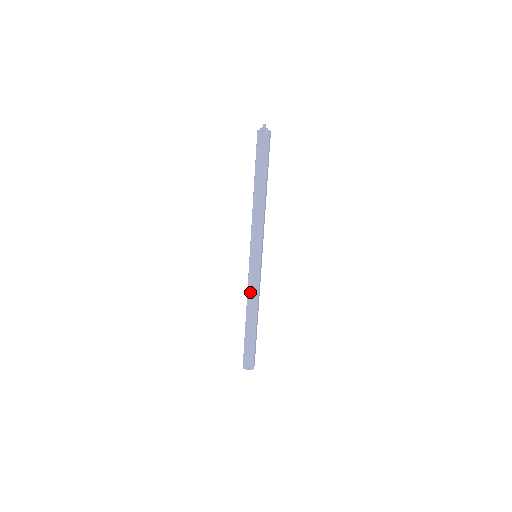
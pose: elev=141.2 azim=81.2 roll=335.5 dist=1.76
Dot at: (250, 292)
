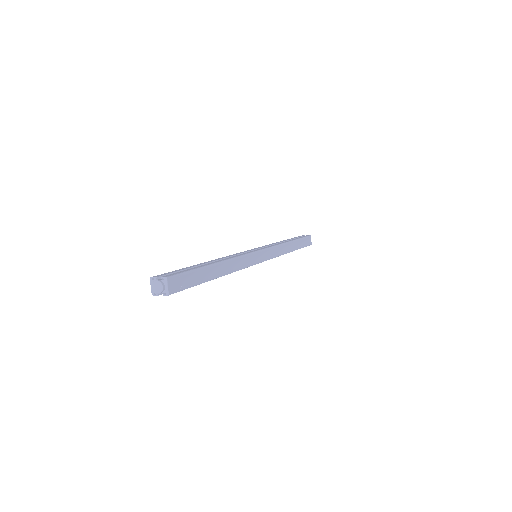
Dot at: (230, 256)
